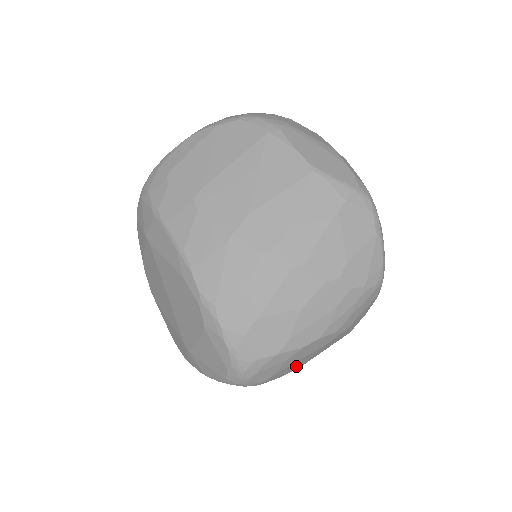
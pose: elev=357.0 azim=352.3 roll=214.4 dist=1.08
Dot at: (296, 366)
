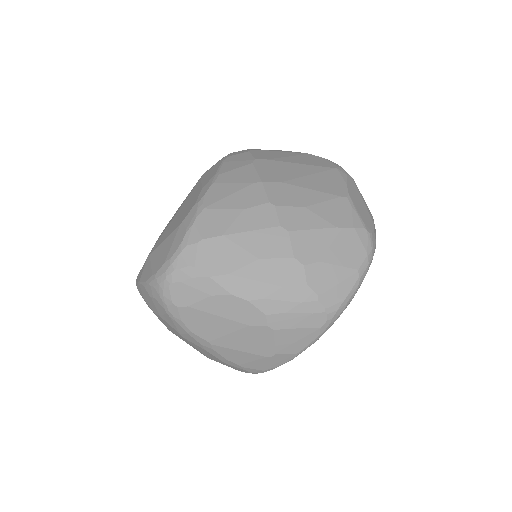
Dot at: (209, 330)
